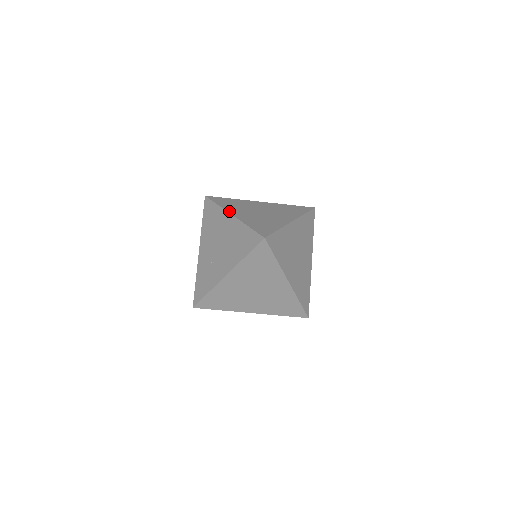
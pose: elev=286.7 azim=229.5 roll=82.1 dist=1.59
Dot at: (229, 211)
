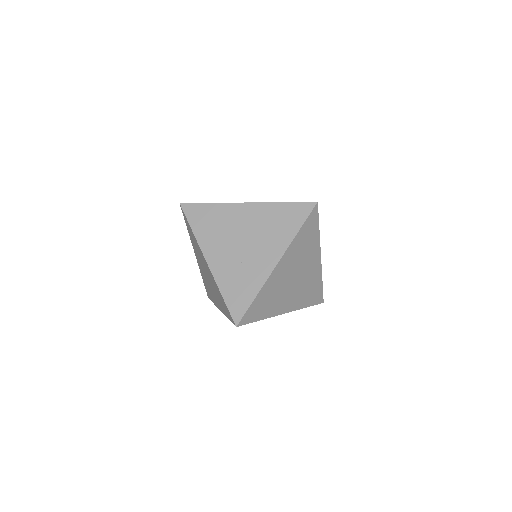
Dot at: occluded
